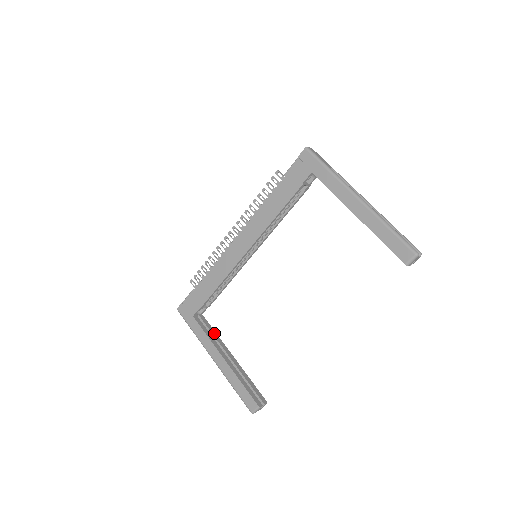
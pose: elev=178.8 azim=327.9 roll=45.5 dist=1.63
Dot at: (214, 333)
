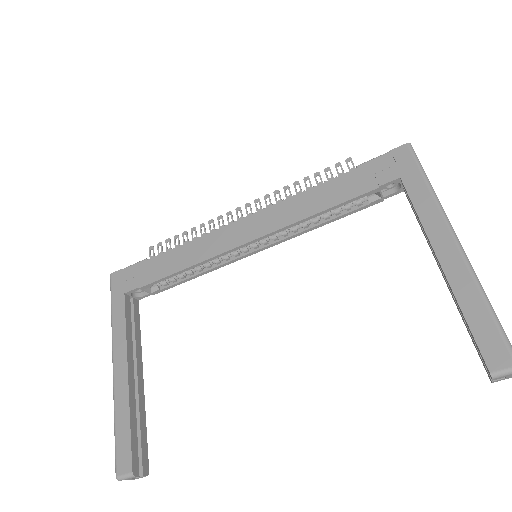
Dot at: (138, 332)
